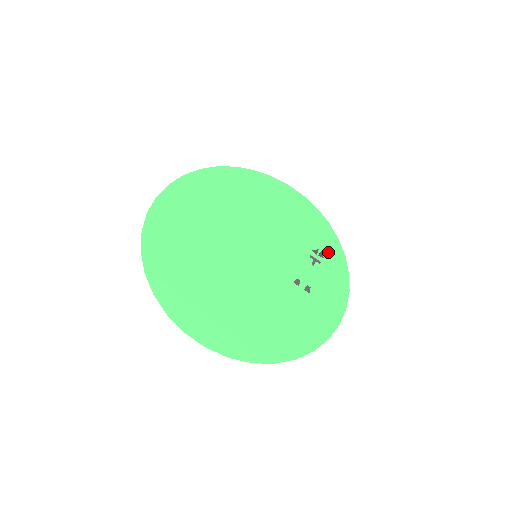
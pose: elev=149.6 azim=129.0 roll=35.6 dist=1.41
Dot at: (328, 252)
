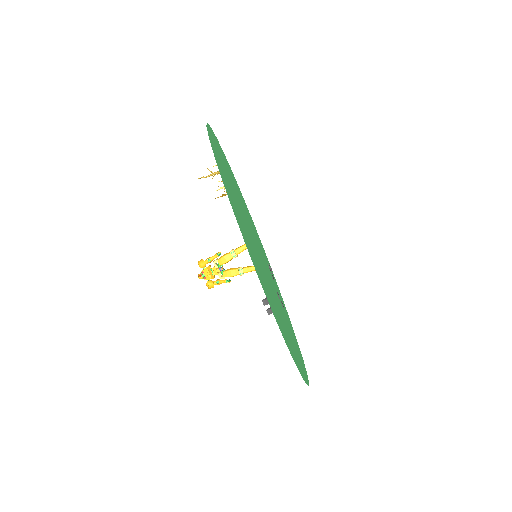
Dot at: occluded
